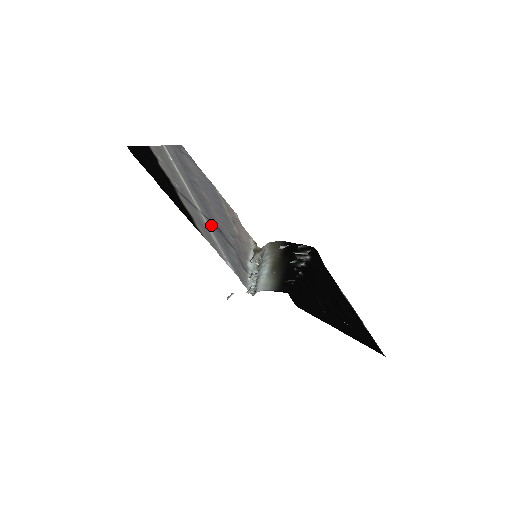
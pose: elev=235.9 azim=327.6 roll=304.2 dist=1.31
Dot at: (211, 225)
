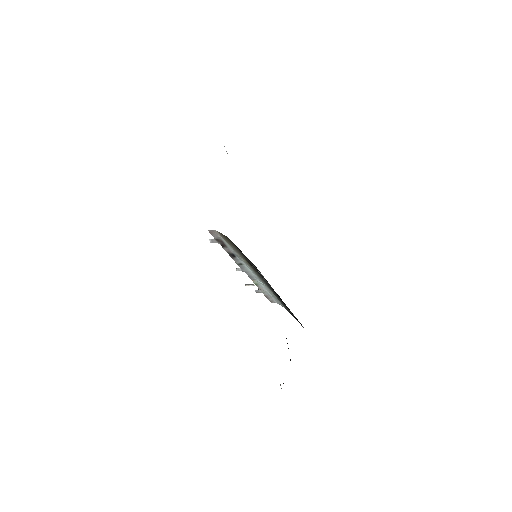
Dot at: occluded
